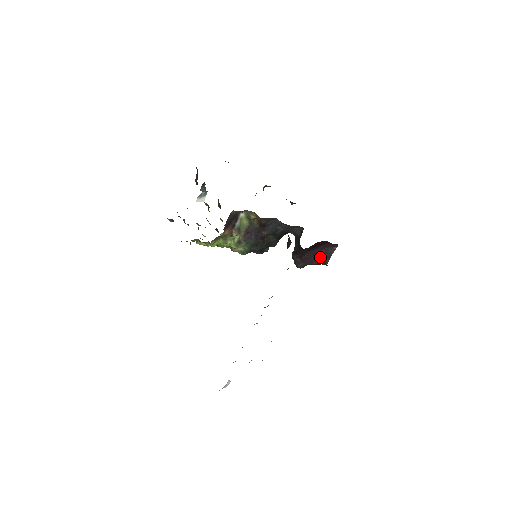
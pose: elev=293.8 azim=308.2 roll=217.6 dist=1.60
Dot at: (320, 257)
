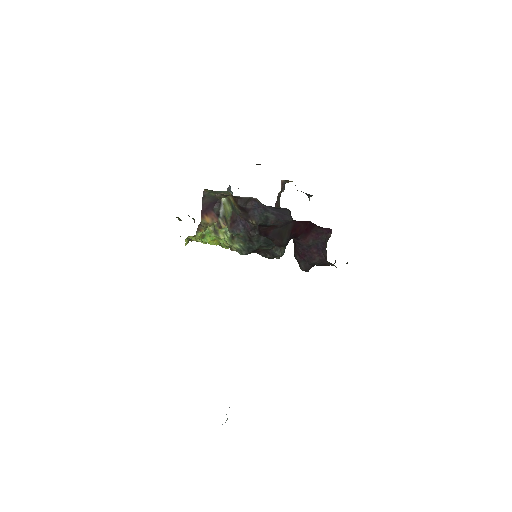
Dot at: (318, 251)
